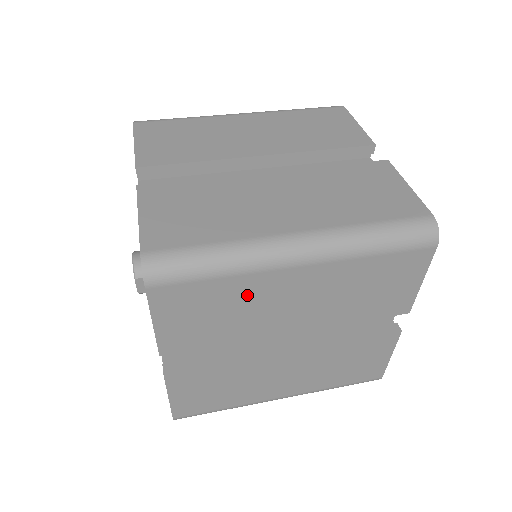
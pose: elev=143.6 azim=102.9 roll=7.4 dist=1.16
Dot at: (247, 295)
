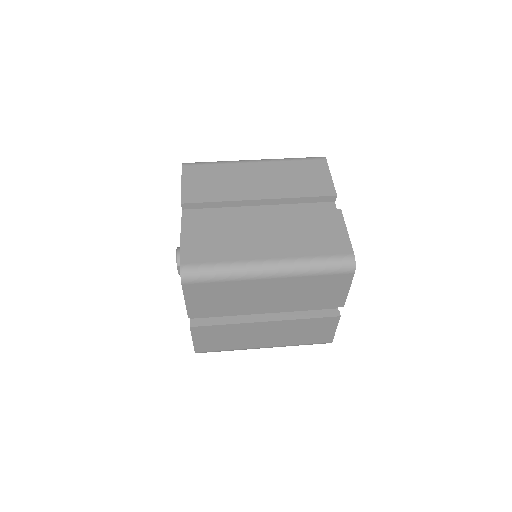
Dot at: (239, 291)
